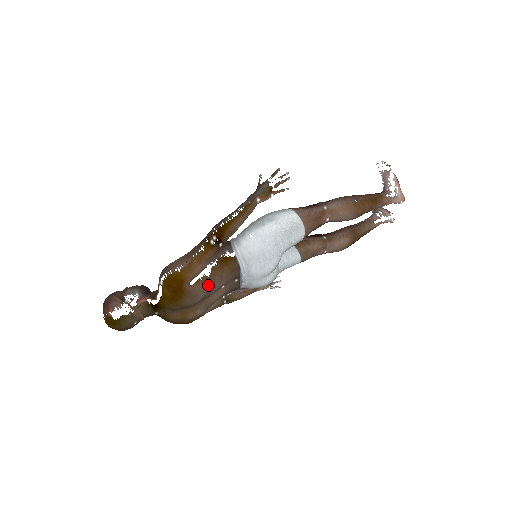
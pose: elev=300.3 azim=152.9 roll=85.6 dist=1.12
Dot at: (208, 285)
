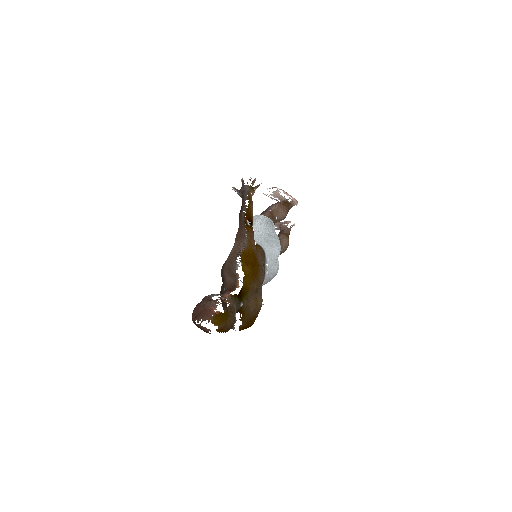
Dot at: occluded
